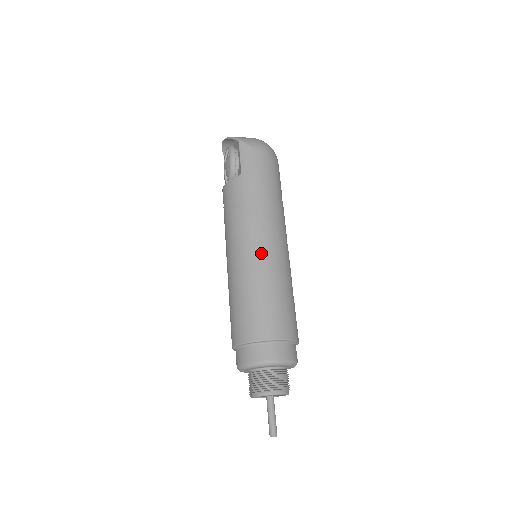
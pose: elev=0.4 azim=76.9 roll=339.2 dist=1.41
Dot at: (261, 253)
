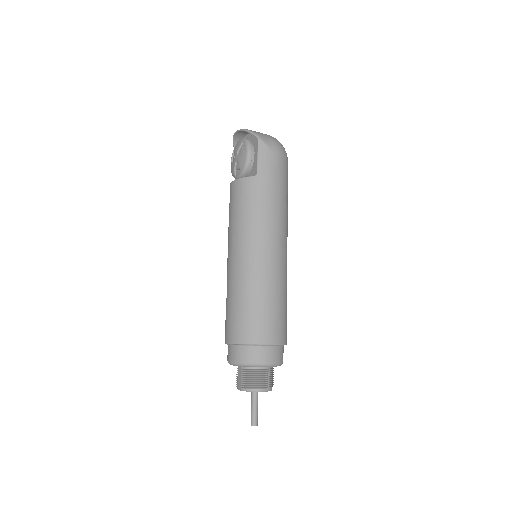
Dot at: (268, 260)
